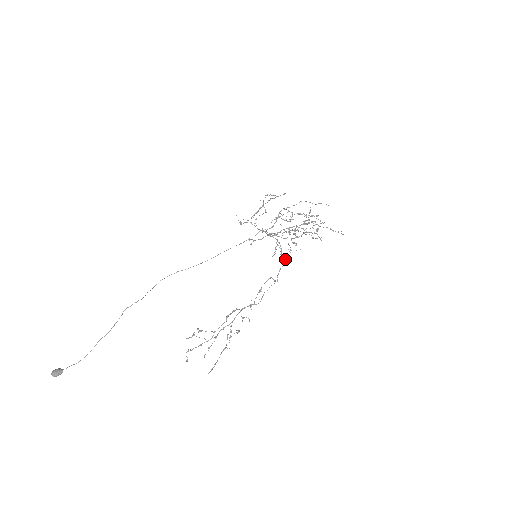
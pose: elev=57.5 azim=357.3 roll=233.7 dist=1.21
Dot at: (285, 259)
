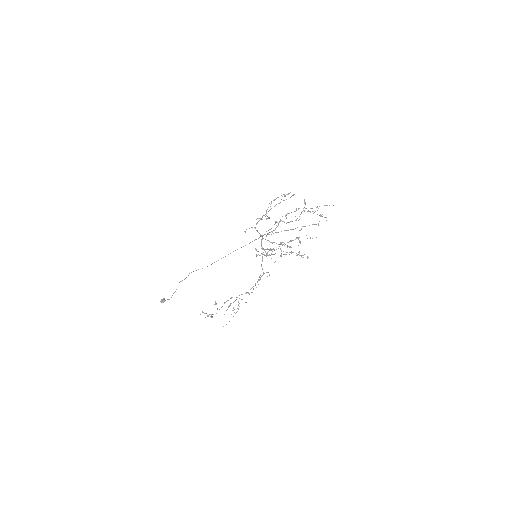
Dot at: occluded
